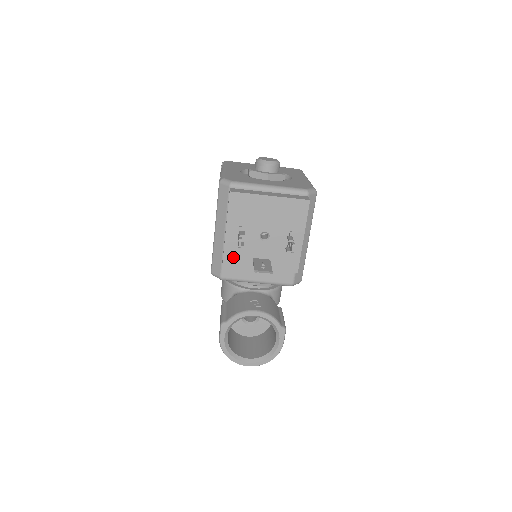
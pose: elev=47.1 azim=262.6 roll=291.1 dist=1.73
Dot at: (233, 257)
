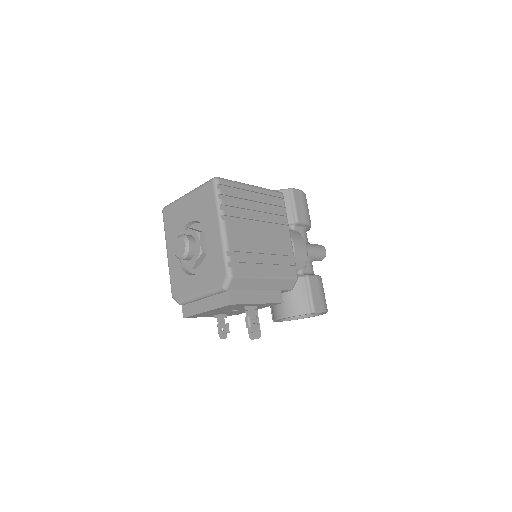
Dot at: (234, 314)
